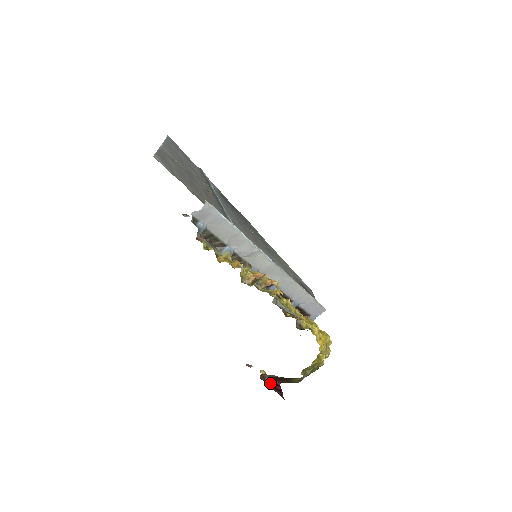
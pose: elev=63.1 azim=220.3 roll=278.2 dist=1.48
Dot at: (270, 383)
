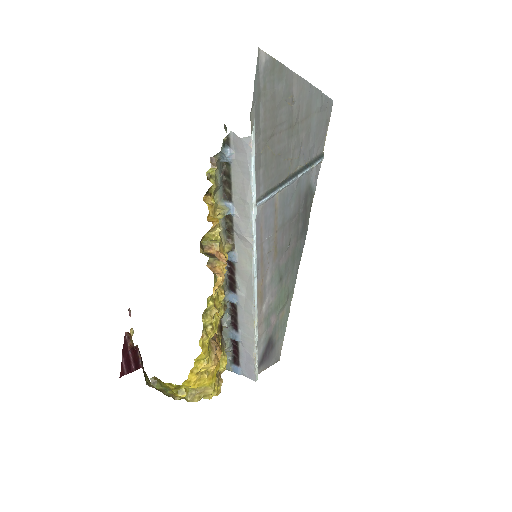
Dot at: (130, 351)
